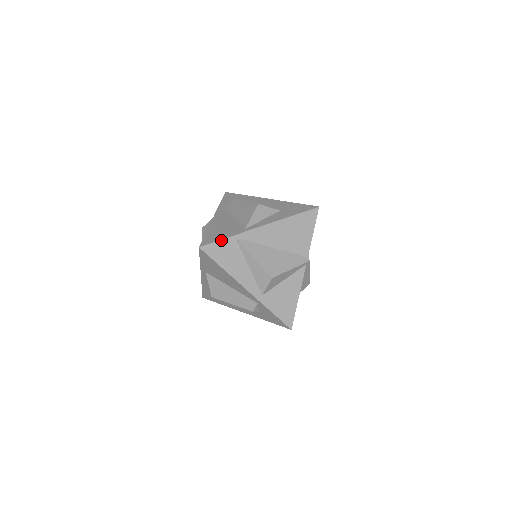
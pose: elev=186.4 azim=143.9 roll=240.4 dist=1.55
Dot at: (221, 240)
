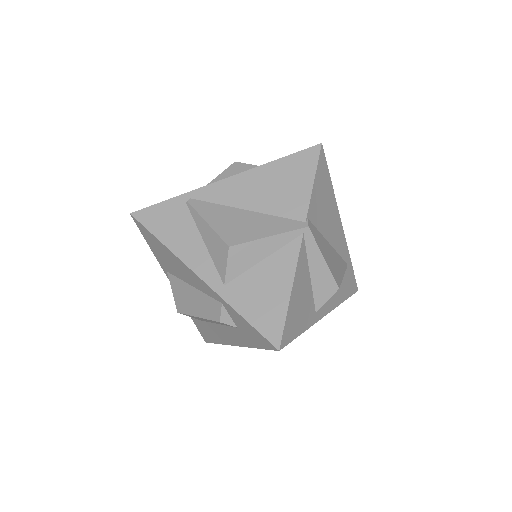
Dot at: (162, 202)
